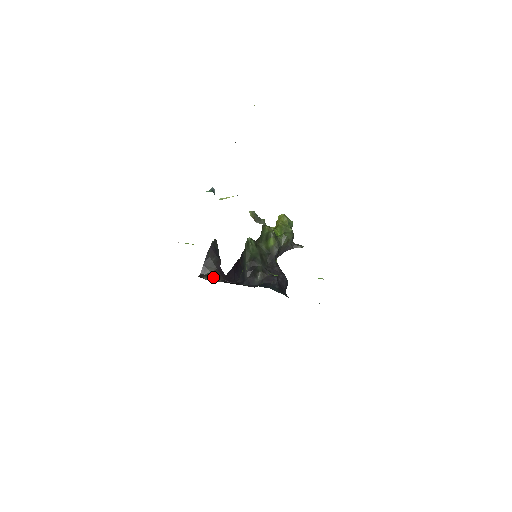
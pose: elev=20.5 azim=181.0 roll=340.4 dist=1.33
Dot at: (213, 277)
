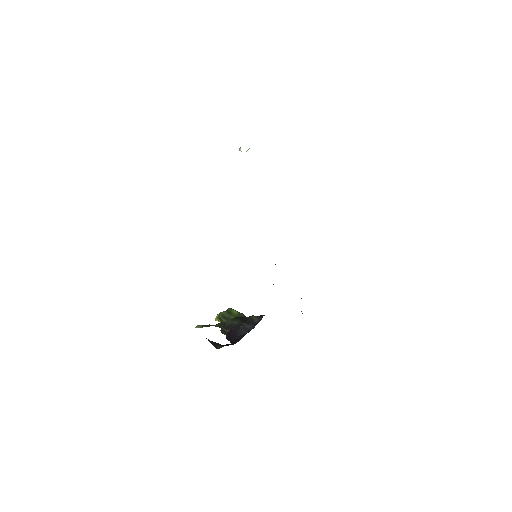
Dot at: occluded
